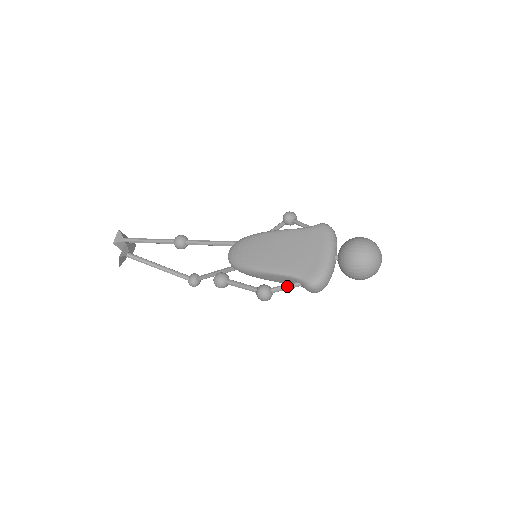
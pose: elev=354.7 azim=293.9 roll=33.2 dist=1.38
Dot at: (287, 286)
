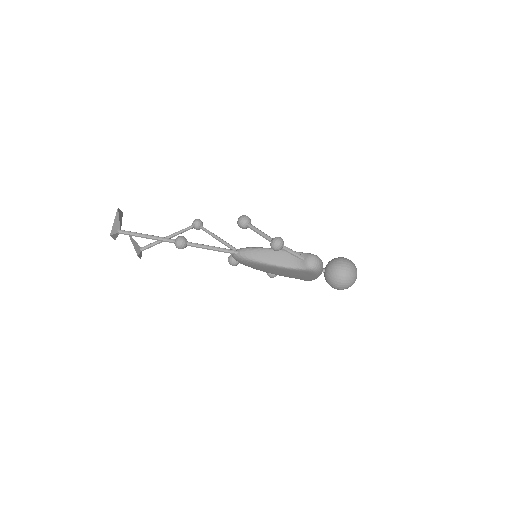
Dot at: occluded
